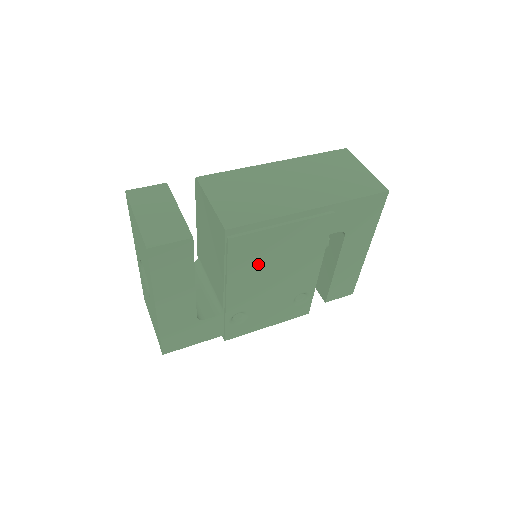
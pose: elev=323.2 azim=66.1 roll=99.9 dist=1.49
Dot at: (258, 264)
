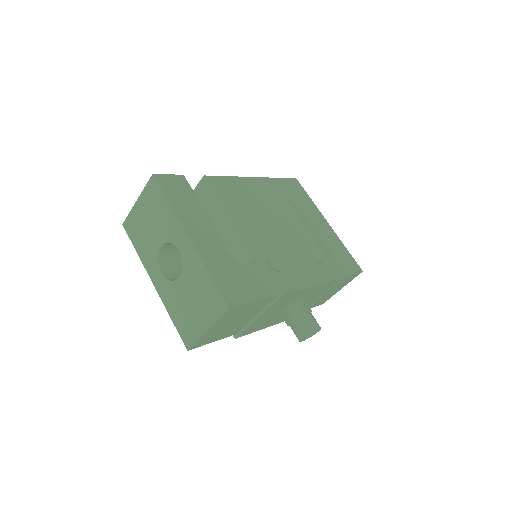
Dot at: (248, 206)
